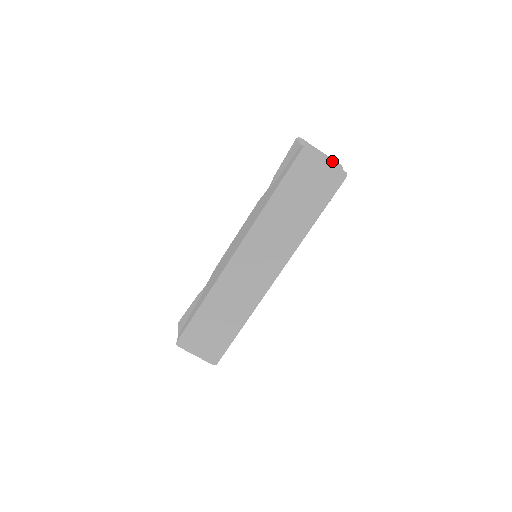
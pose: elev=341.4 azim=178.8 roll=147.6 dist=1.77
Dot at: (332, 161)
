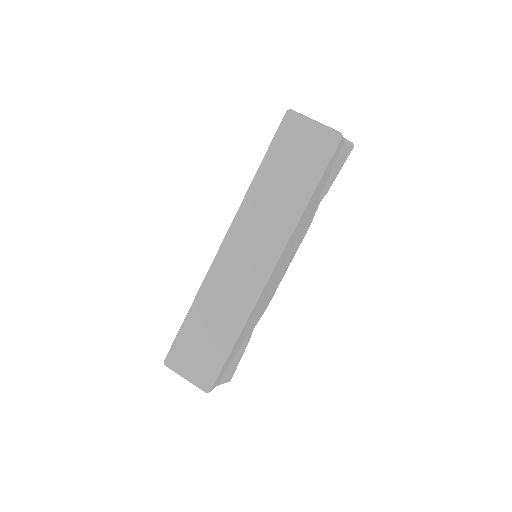
Dot at: occluded
